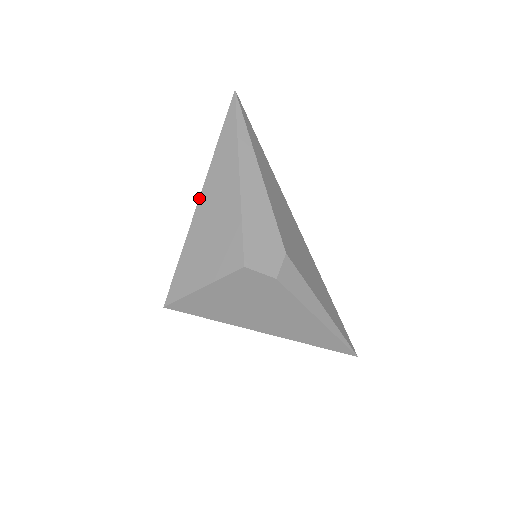
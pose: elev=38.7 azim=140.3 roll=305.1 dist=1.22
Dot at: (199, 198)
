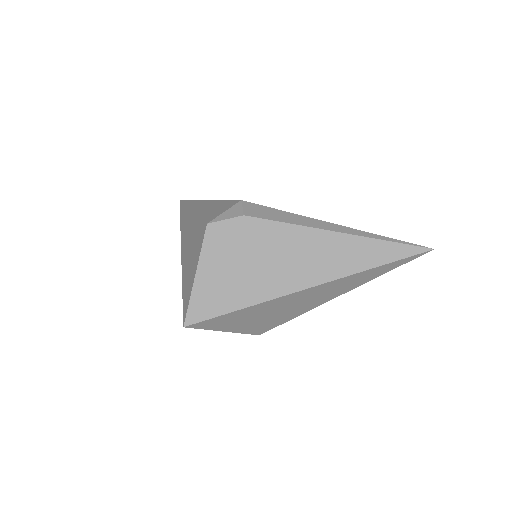
Dot at: (181, 253)
